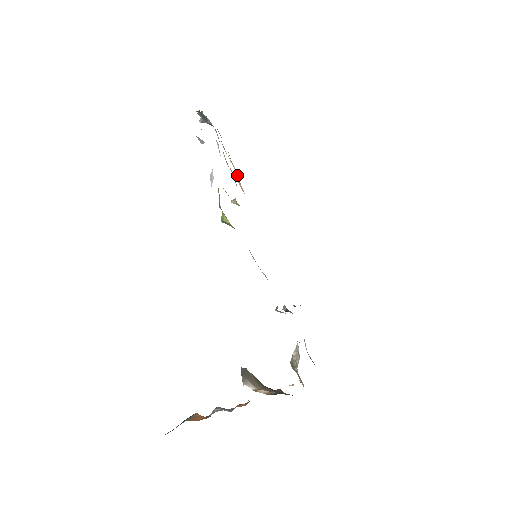
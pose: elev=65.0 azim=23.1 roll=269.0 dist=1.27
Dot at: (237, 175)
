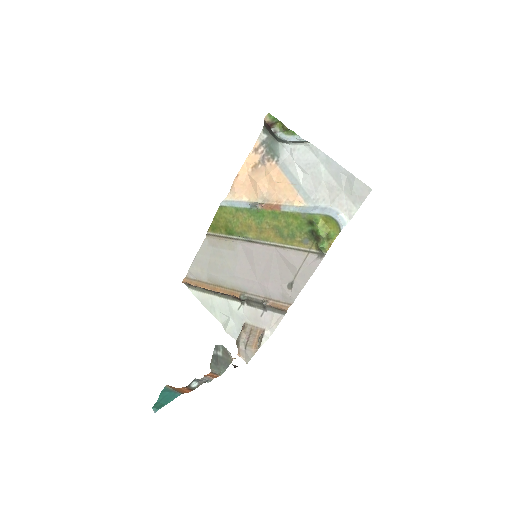
Dot at: (245, 176)
